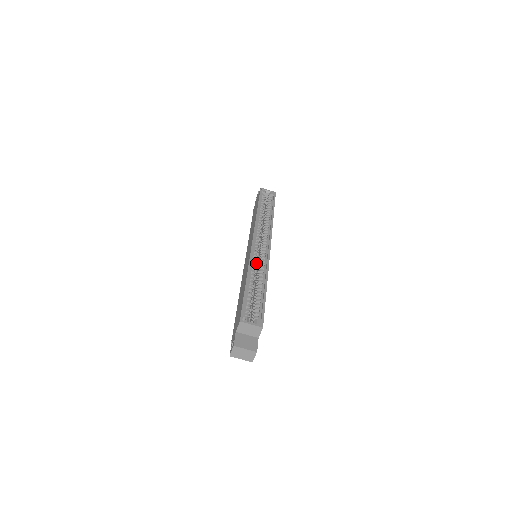
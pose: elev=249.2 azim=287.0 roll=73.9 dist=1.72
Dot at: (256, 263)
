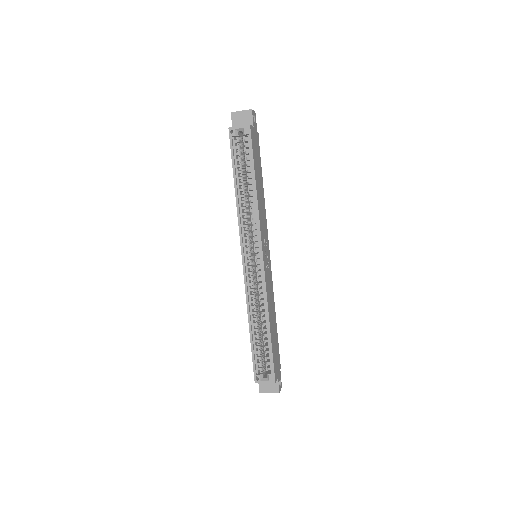
Dot at: (255, 287)
